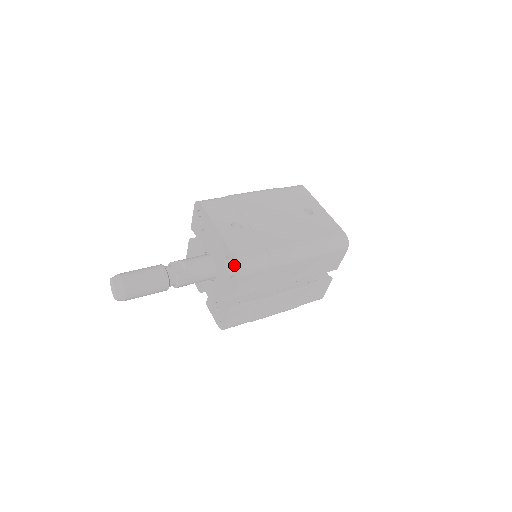
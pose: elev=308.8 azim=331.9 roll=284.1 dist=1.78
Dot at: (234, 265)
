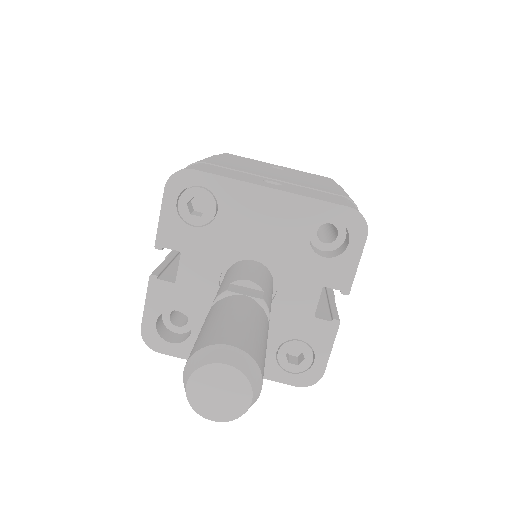
Dot at: (346, 224)
